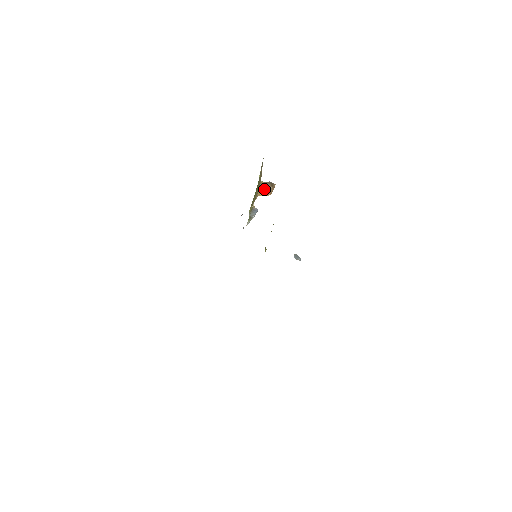
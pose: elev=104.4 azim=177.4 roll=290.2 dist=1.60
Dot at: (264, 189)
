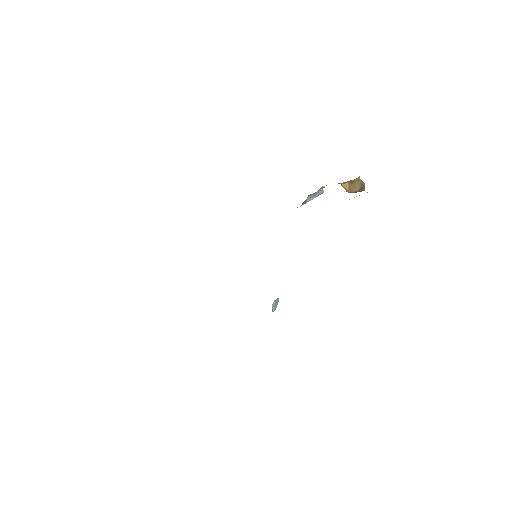
Dot at: (351, 184)
